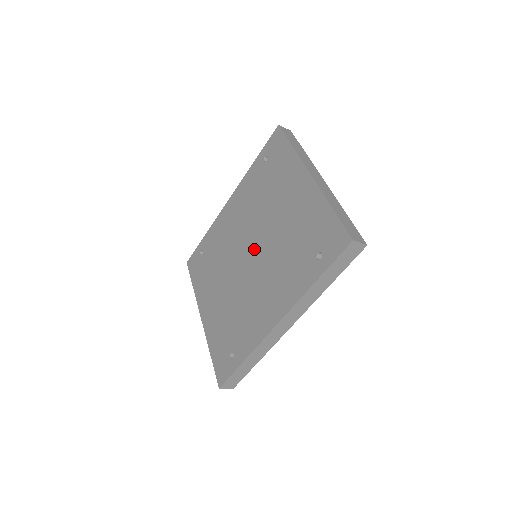
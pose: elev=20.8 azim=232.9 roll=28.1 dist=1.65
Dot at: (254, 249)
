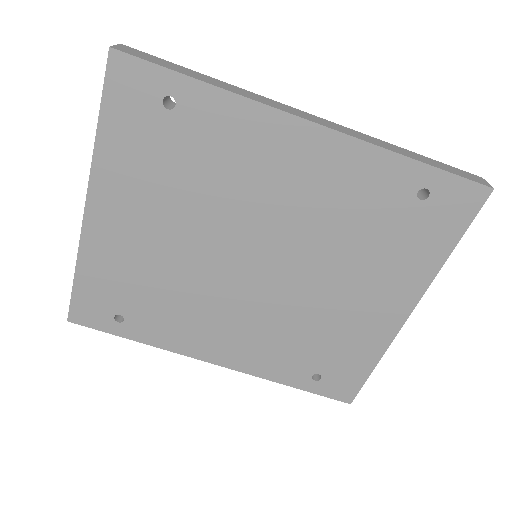
Dot at: (268, 270)
